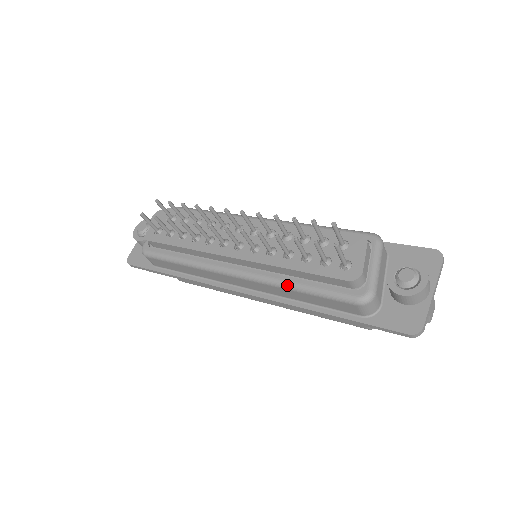
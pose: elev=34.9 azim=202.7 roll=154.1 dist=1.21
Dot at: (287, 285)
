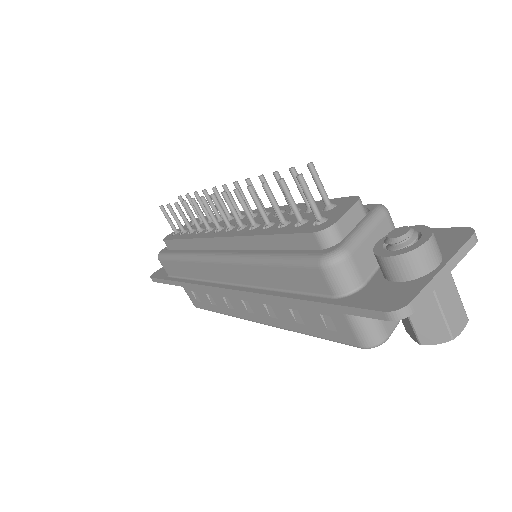
Dot at: (256, 258)
